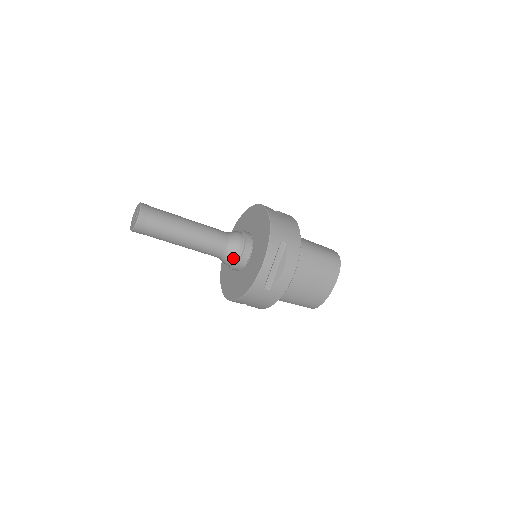
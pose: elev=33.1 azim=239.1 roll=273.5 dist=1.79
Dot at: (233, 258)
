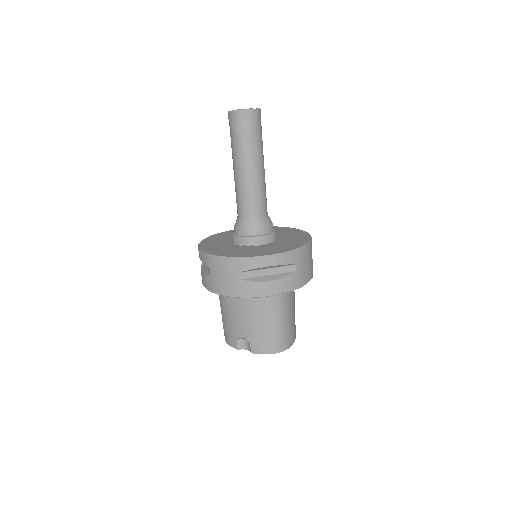
Dot at: (272, 224)
